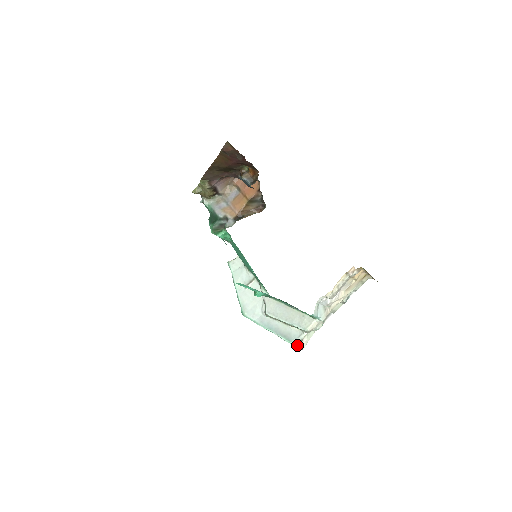
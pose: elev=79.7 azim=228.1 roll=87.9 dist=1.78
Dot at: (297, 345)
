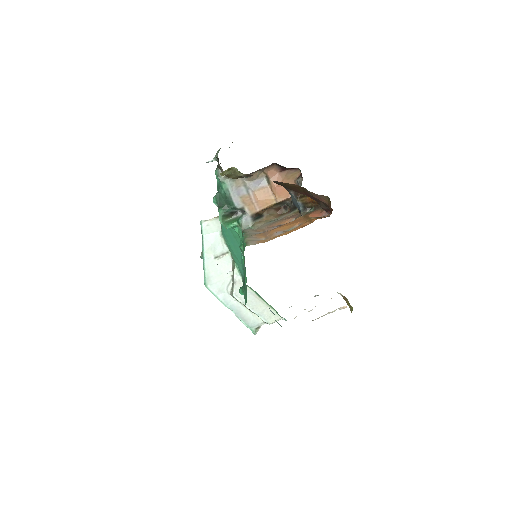
Dot at: (254, 331)
